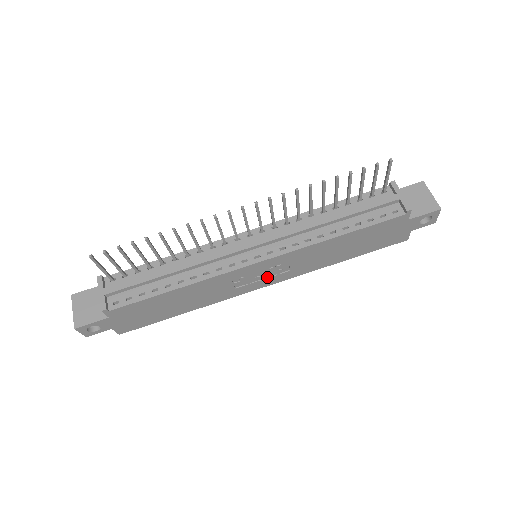
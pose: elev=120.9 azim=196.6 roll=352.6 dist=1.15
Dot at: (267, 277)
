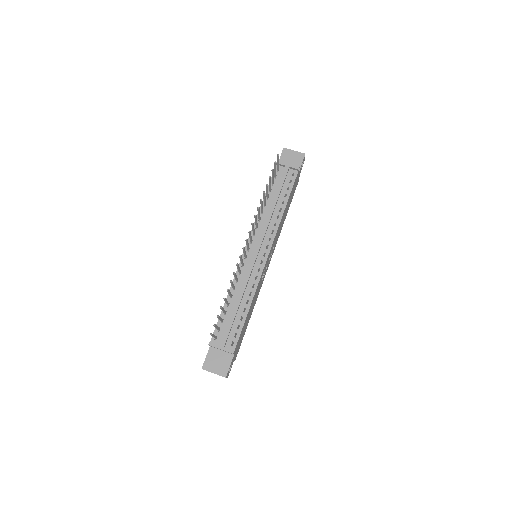
Dot at: (269, 260)
